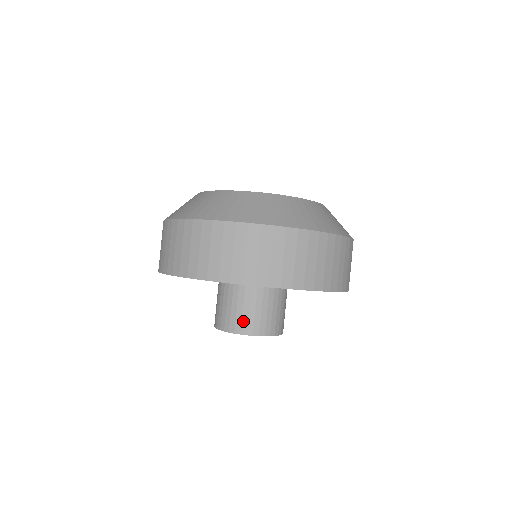
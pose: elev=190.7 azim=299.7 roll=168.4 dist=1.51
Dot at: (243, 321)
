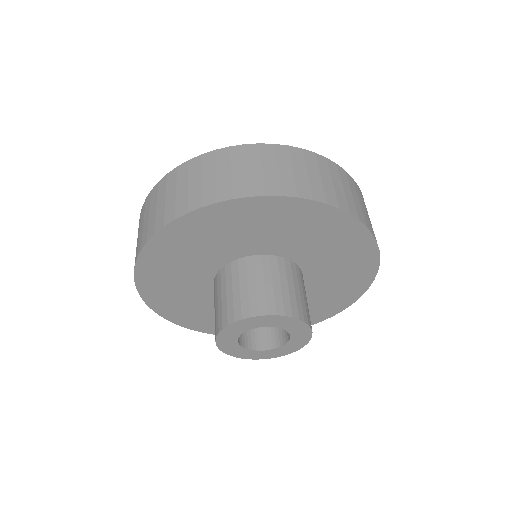
Dot at: (235, 305)
